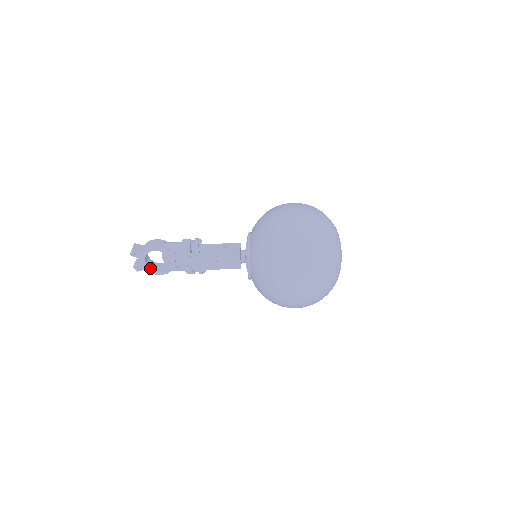
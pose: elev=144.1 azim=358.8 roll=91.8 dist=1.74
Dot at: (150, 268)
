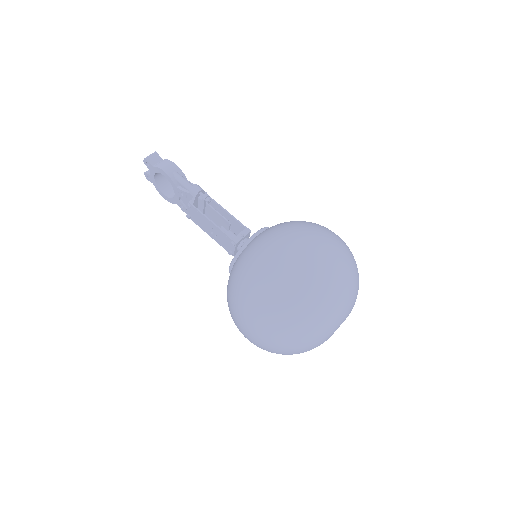
Dot at: (157, 186)
